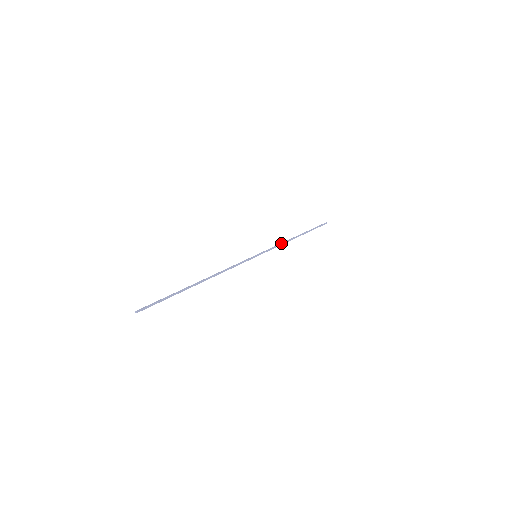
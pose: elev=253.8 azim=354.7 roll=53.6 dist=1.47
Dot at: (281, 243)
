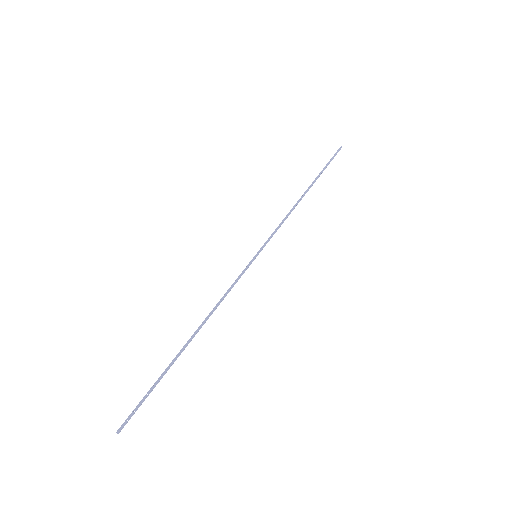
Dot at: (285, 217)
